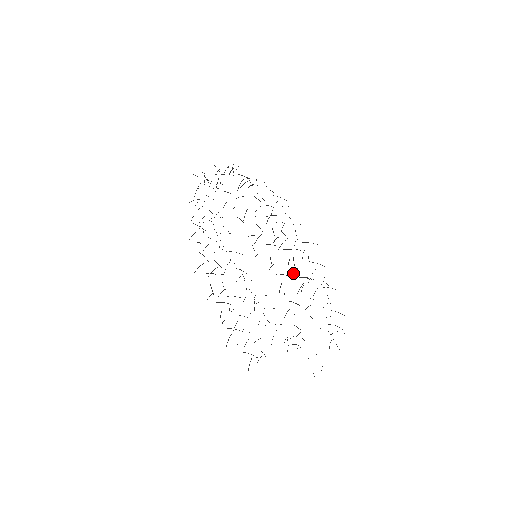
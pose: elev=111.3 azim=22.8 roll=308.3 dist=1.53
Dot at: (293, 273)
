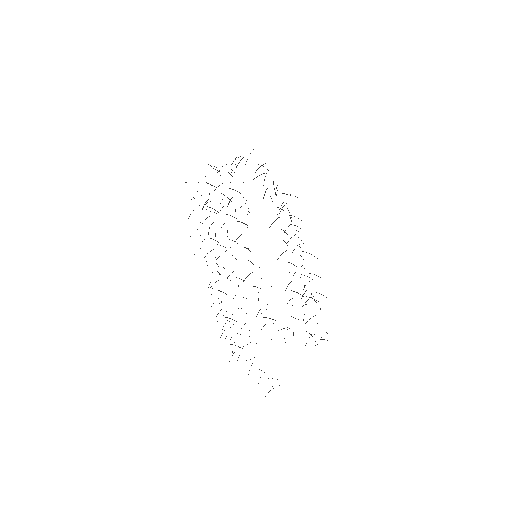
Dot at: (295, 272)
